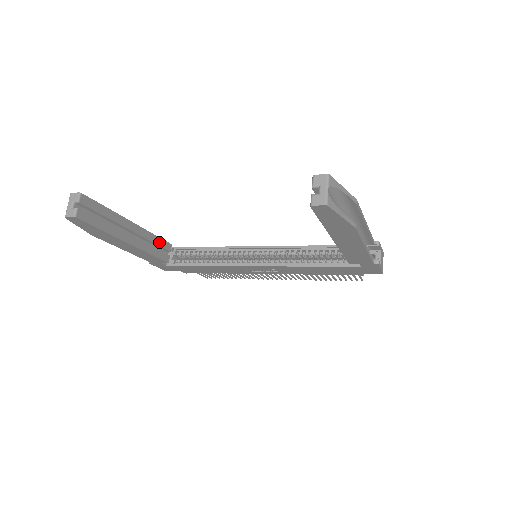
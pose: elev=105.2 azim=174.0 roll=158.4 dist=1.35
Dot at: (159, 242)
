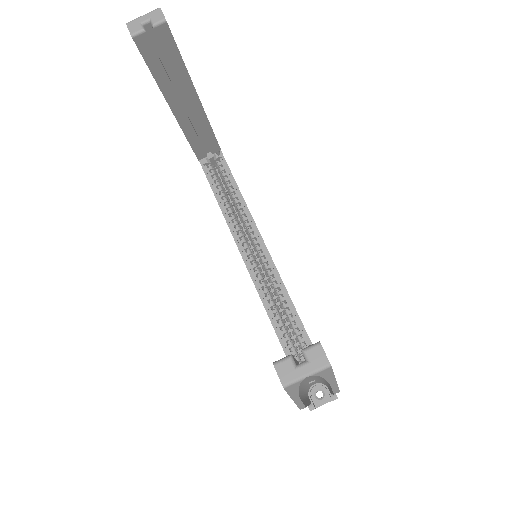
Dot at: (209, 137)
